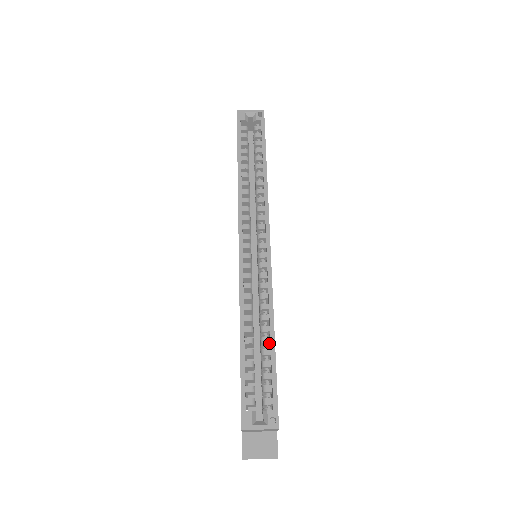
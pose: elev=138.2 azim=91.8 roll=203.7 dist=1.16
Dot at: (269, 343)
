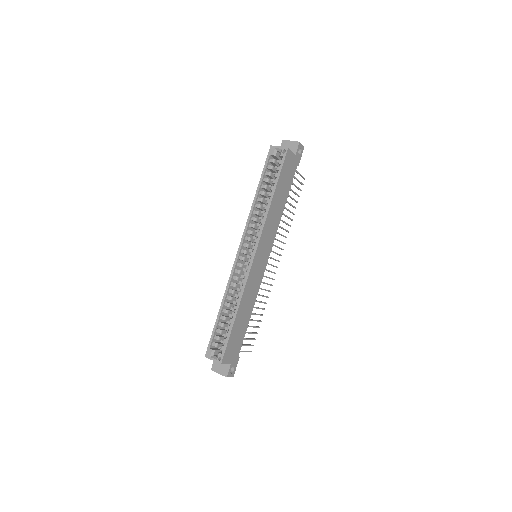
Dot at: (235, 316)
